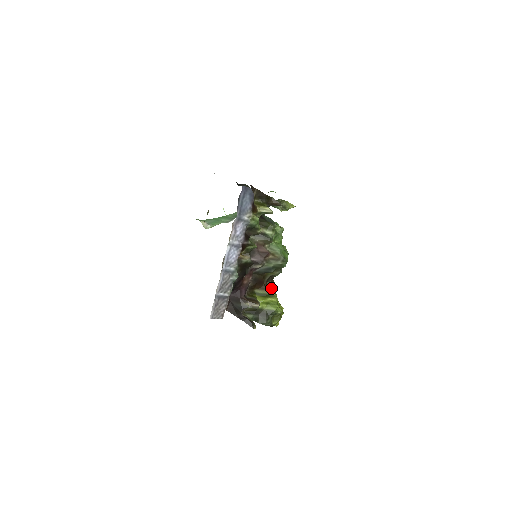
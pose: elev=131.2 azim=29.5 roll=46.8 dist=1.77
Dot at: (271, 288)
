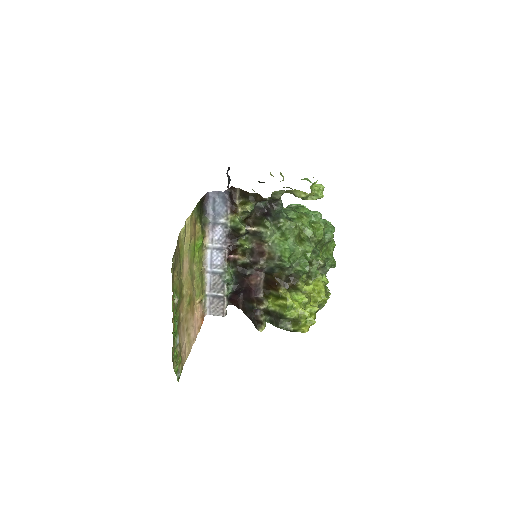
Dot at: (302, 289)
